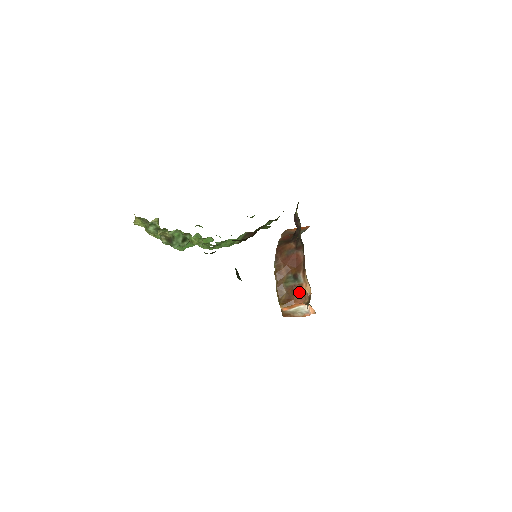
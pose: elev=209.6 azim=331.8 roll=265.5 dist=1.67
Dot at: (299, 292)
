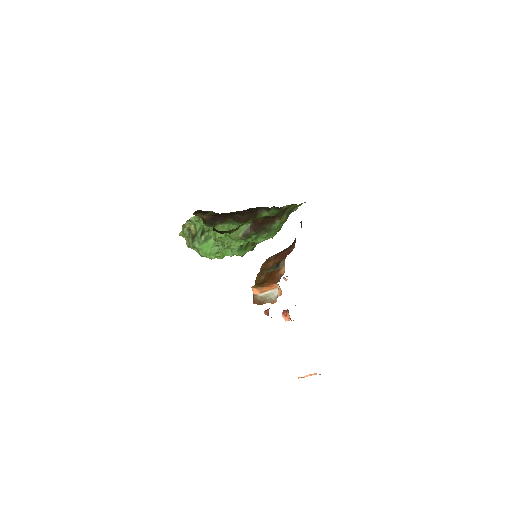
Dot at: (275, 276)
